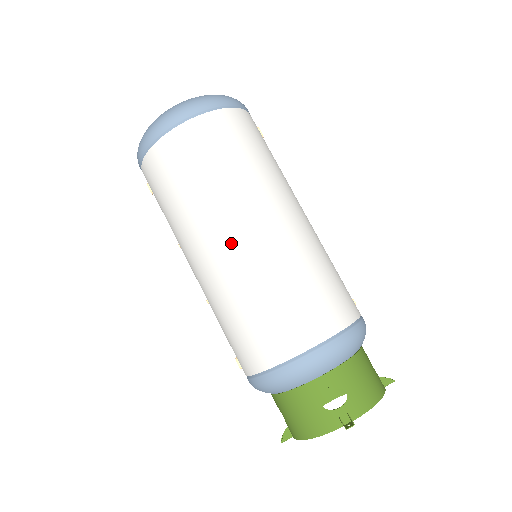
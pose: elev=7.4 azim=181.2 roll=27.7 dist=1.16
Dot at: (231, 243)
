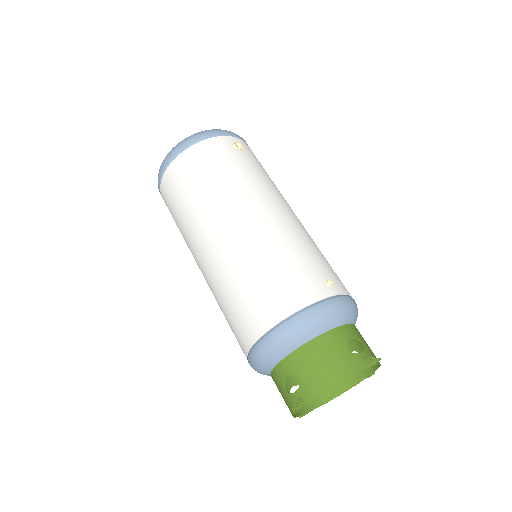
Dot at: (201, 261)
